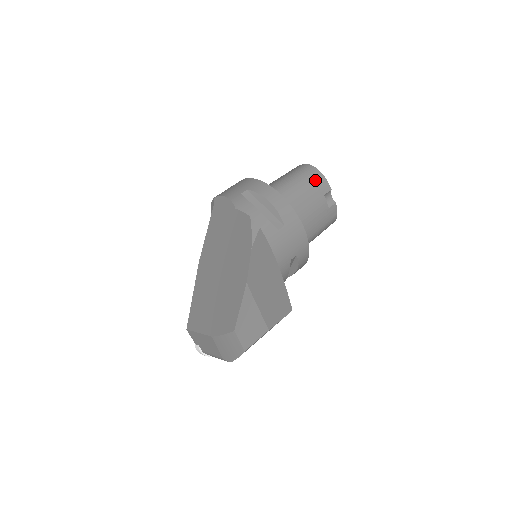
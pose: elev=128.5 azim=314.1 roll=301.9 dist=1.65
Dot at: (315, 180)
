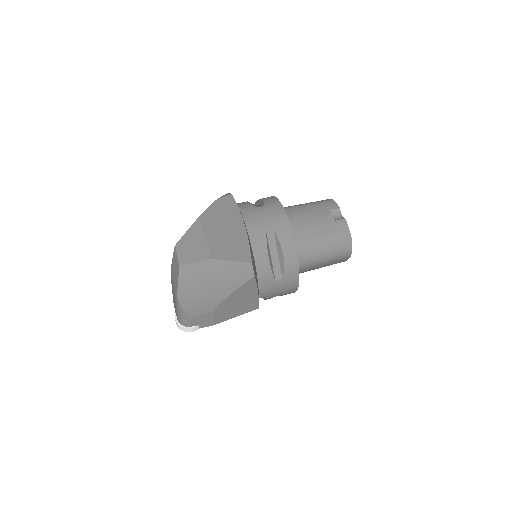
Dot at: (322, 202)
